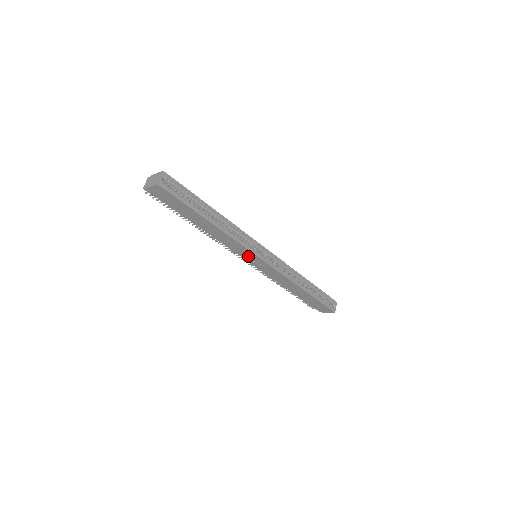
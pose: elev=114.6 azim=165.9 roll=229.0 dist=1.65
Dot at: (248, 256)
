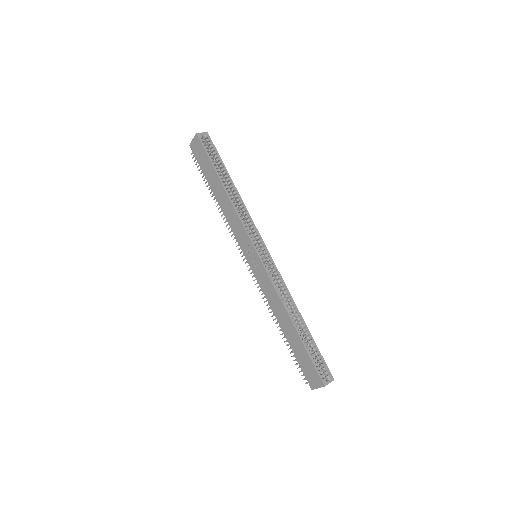
Dot at: (246, 246)
